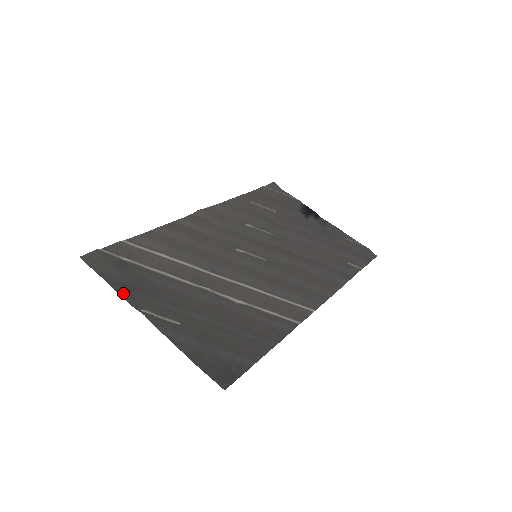
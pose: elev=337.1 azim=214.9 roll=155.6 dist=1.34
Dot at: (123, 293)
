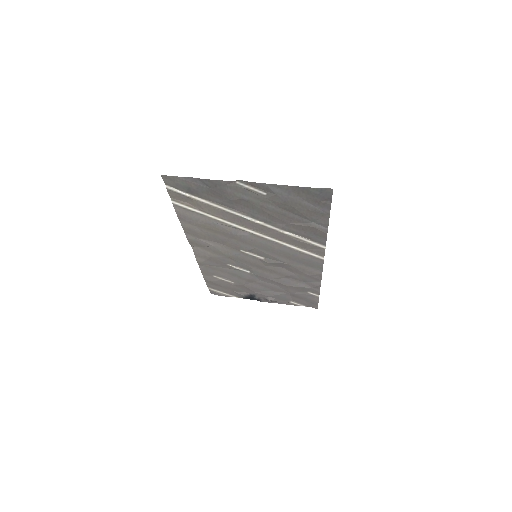
Dot at: (213, 182)
